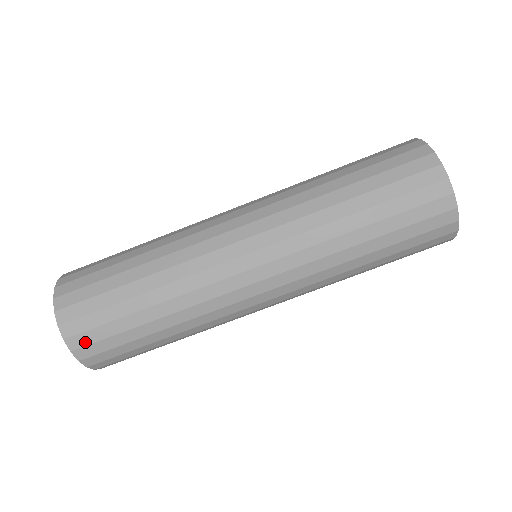
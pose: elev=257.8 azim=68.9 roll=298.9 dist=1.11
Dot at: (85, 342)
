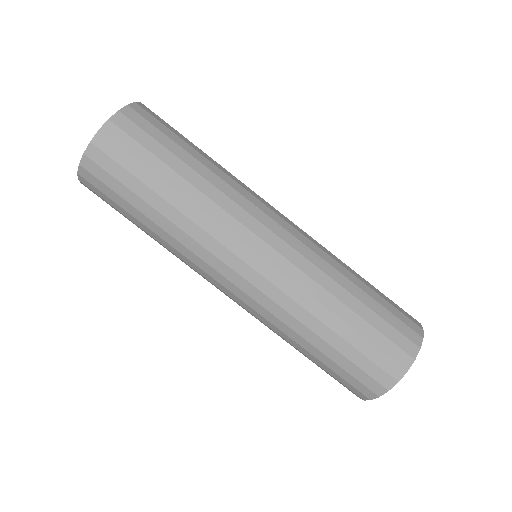
Dot at: (107, 150)
